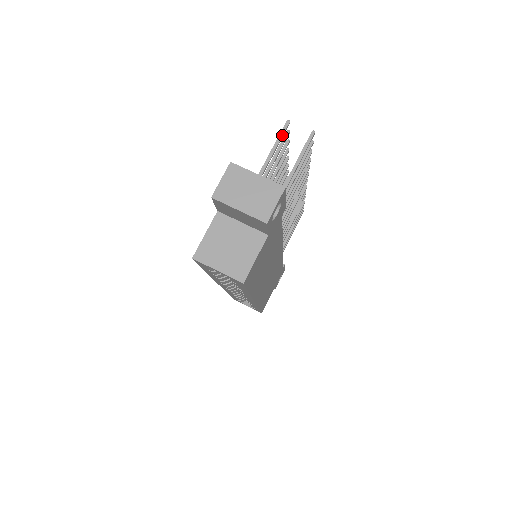
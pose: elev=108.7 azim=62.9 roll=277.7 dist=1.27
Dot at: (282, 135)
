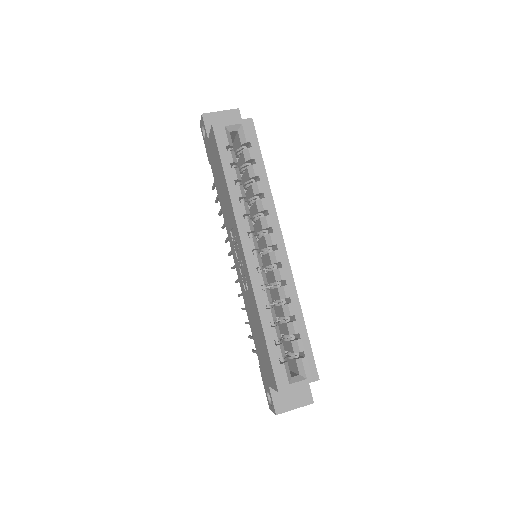
Dot at: occluded
